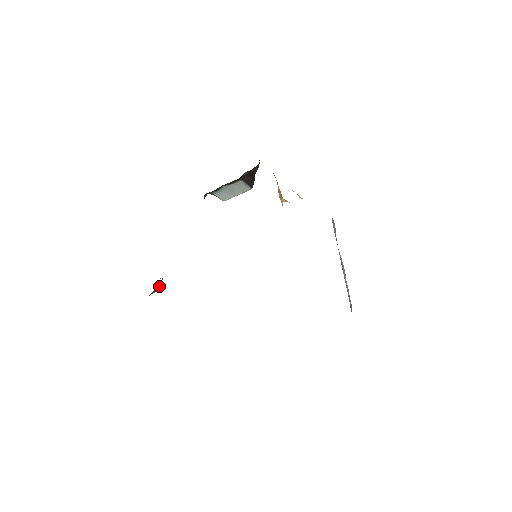
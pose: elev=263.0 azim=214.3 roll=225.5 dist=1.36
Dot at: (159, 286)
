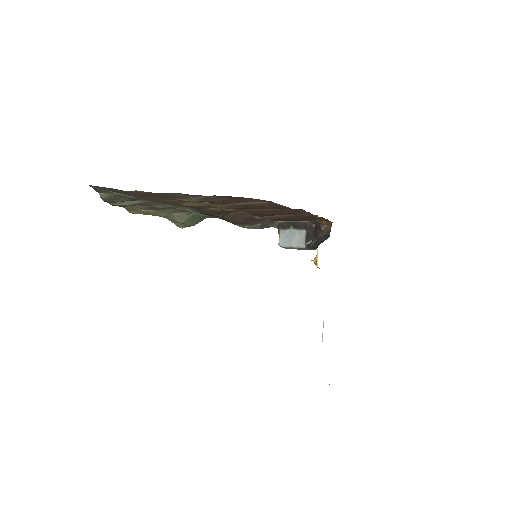
Dot at: (184, 218)
